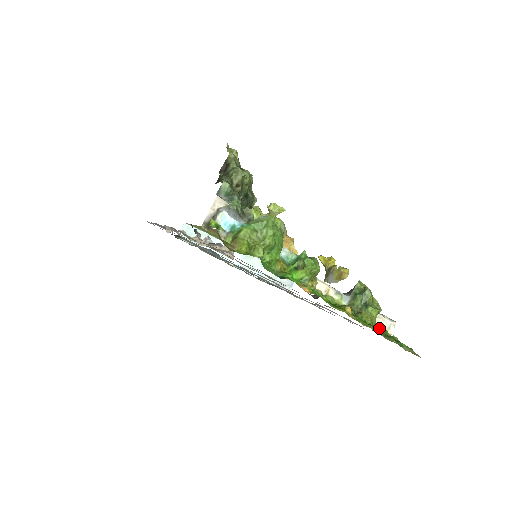
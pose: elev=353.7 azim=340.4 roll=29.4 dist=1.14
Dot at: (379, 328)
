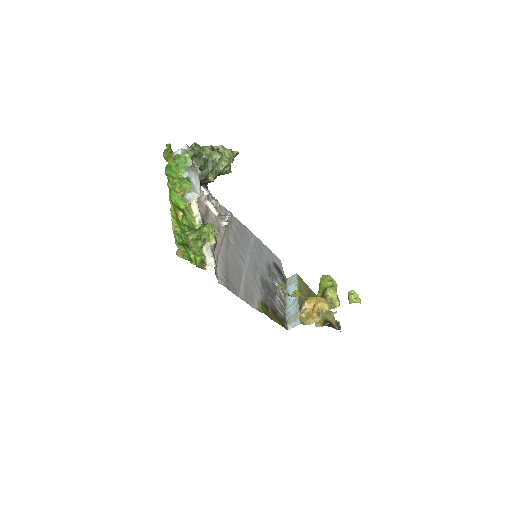
Dot at: (197, 251)
